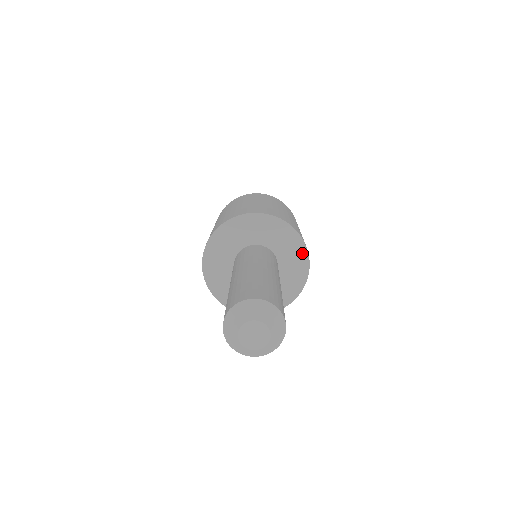
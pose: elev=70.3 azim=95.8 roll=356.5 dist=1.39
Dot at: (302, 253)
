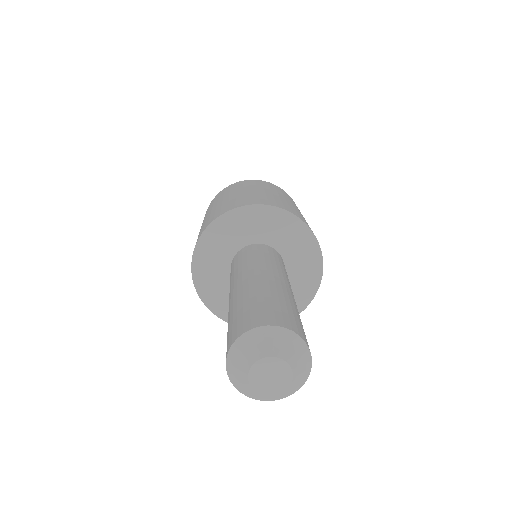
Dot at: (315, 278)
